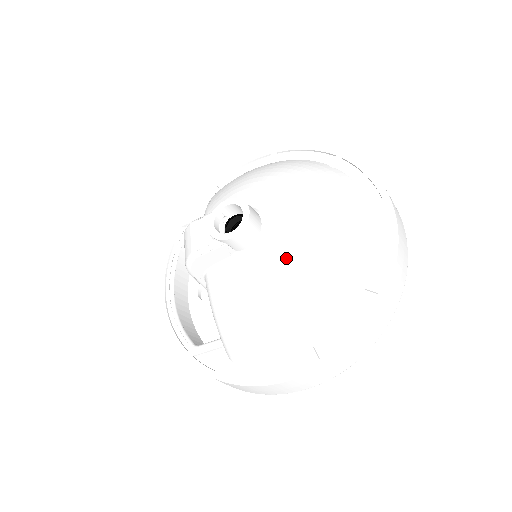
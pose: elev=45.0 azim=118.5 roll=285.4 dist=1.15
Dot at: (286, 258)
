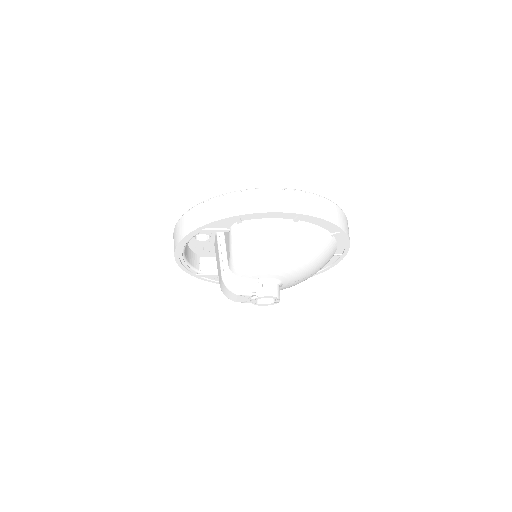
Dot at: occluded
